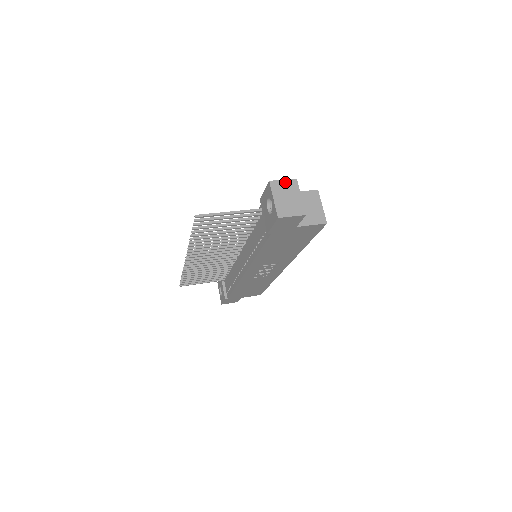
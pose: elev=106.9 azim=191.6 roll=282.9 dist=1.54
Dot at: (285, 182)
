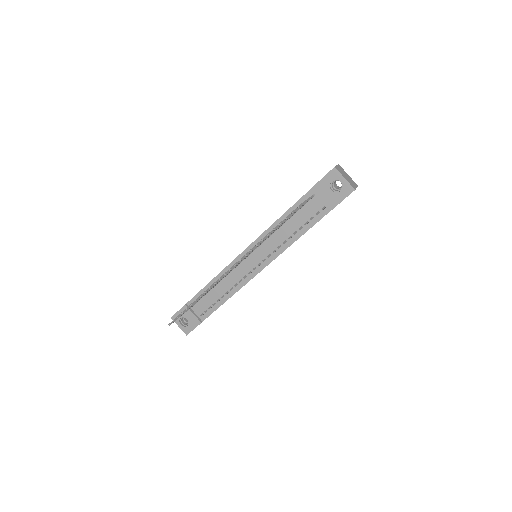
Dot at: (338, 167)
